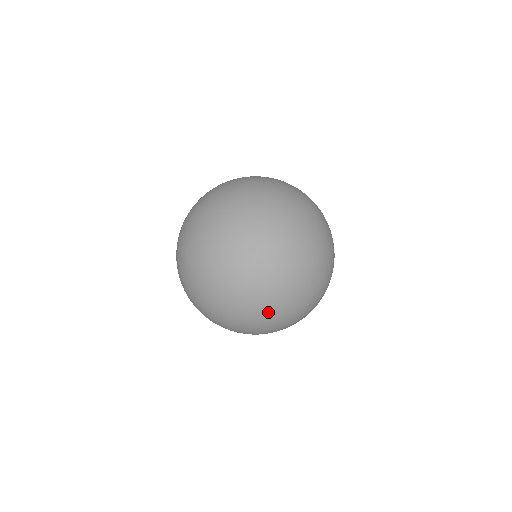
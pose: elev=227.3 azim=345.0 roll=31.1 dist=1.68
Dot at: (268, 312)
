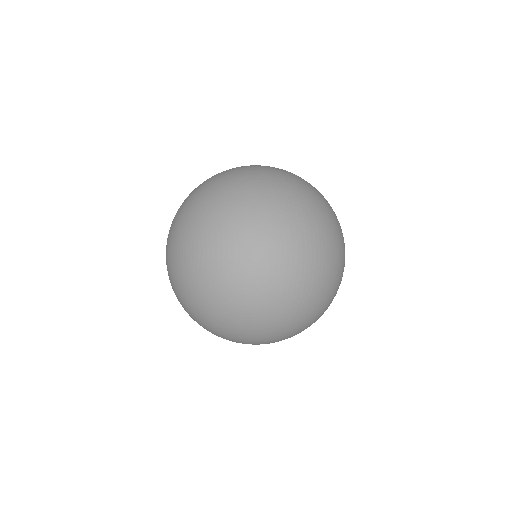
Dot at: (267, 343)
